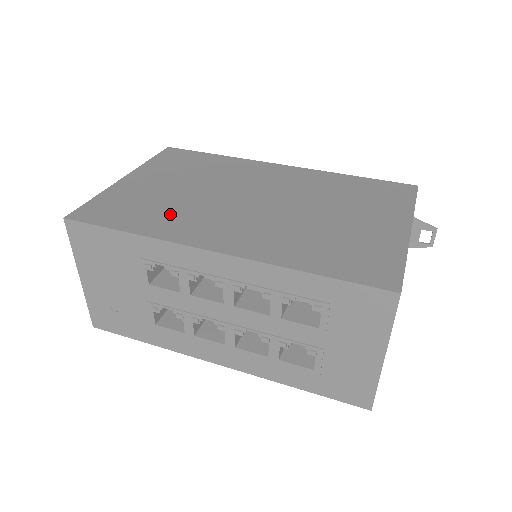
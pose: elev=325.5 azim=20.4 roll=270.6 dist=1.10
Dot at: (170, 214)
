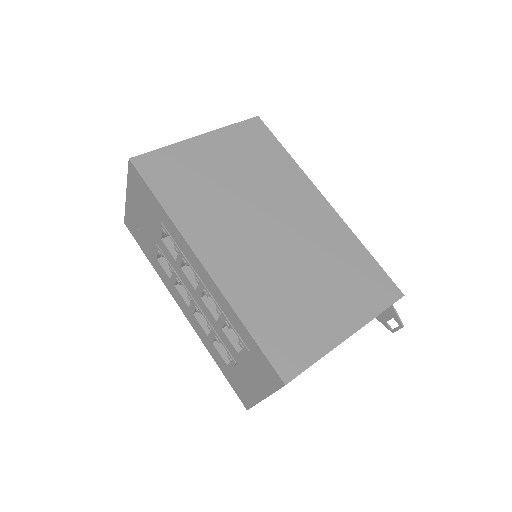
Dot at: (201, 204)
